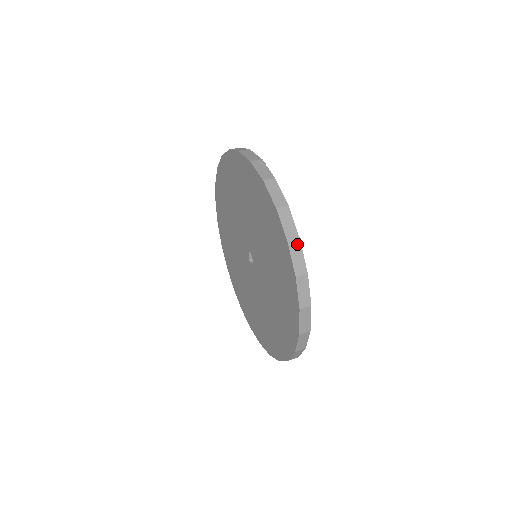
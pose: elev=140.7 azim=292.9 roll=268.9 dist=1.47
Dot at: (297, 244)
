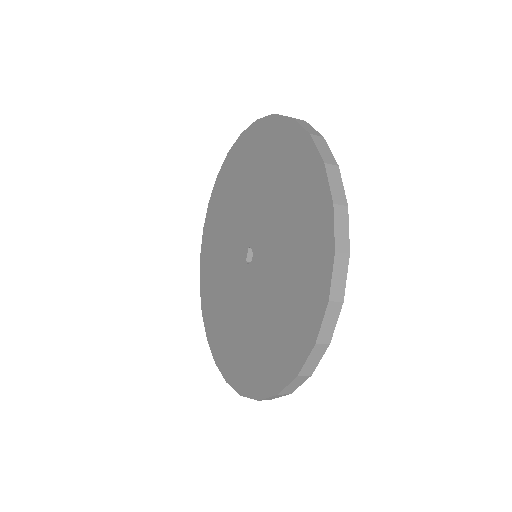
Dot at: (335, 170)
